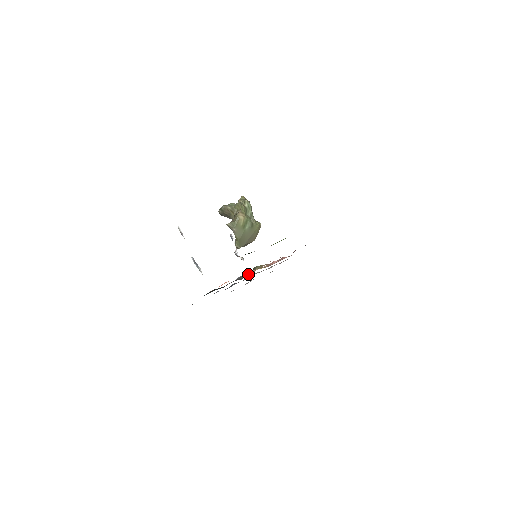
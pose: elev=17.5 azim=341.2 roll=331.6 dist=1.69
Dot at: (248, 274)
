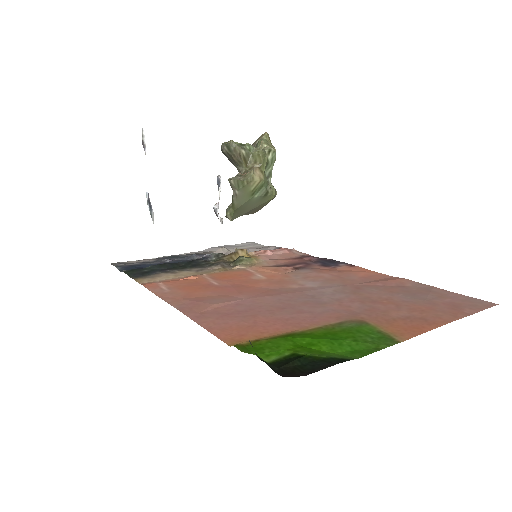
Dot at: (224, 257)
